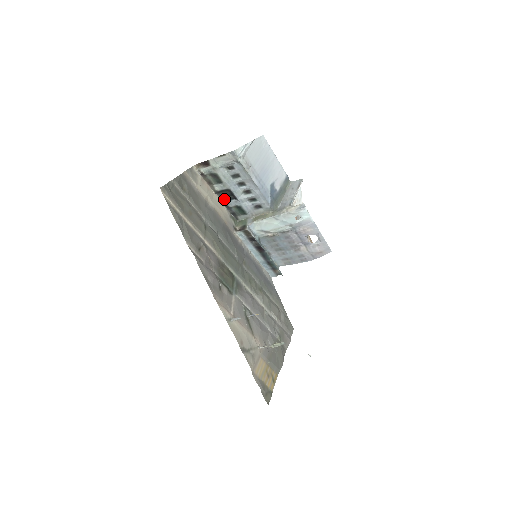
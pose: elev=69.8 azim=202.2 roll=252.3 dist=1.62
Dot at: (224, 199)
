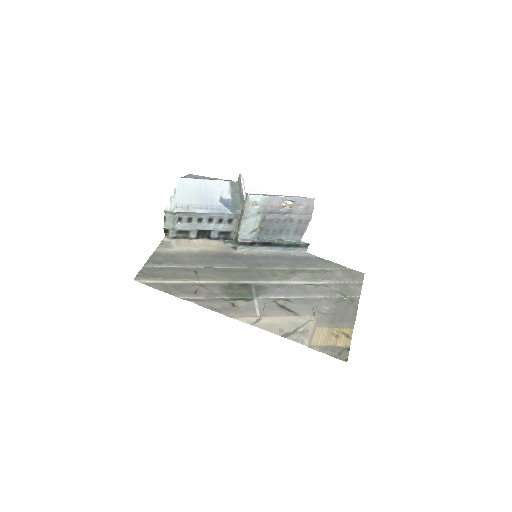
Dot at: (207, 237)
